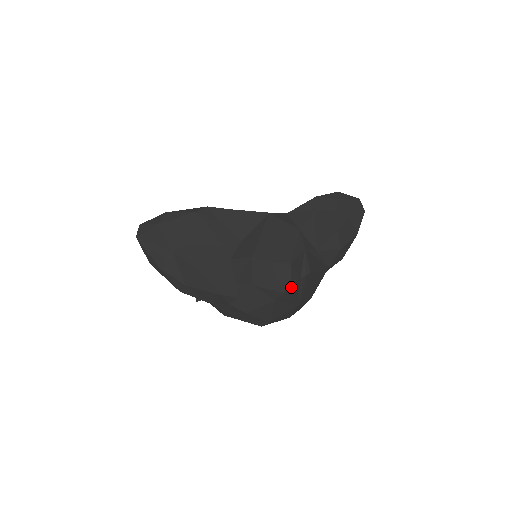
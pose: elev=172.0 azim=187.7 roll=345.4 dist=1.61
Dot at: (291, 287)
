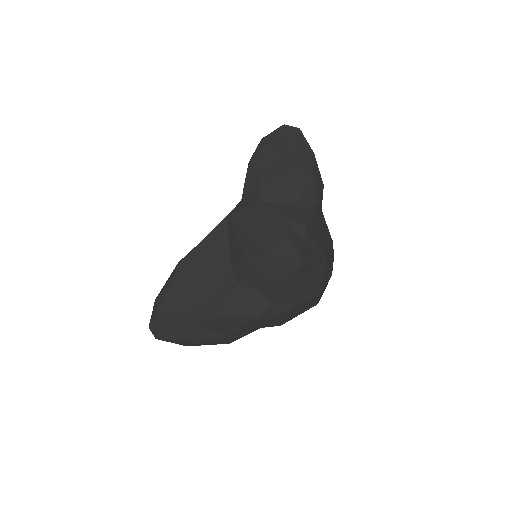
Dot at: (303, 255)
